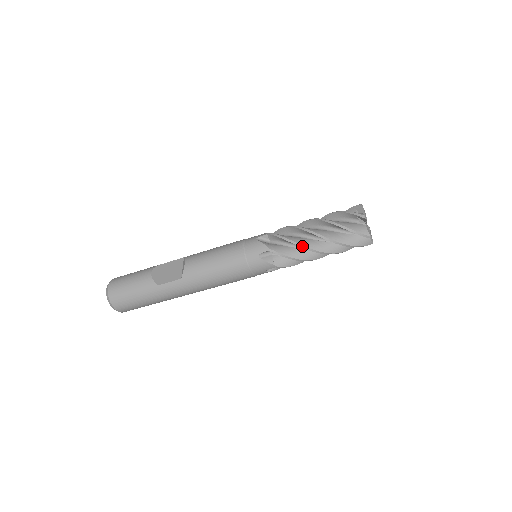
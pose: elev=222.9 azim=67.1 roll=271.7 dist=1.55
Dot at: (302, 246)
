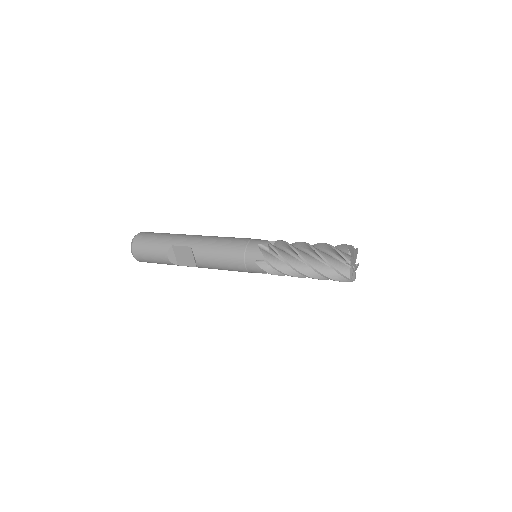
Dot at: occluded
